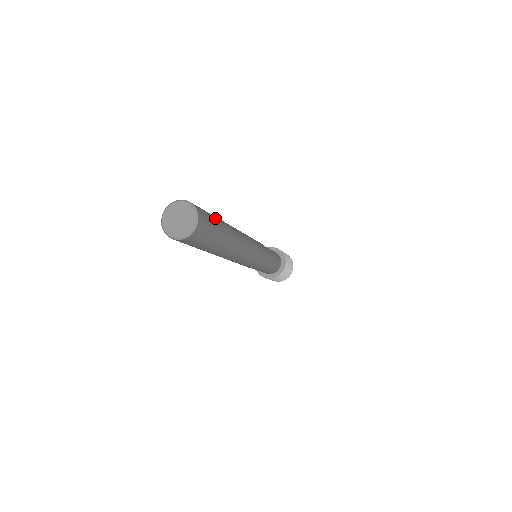
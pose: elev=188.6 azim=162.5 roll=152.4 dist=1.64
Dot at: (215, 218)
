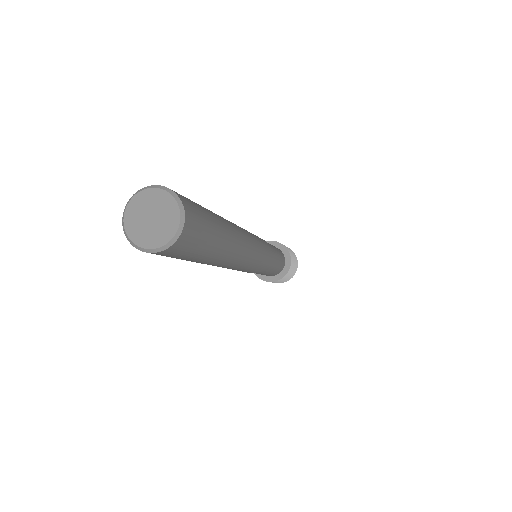
Dot at: (210, 214)
